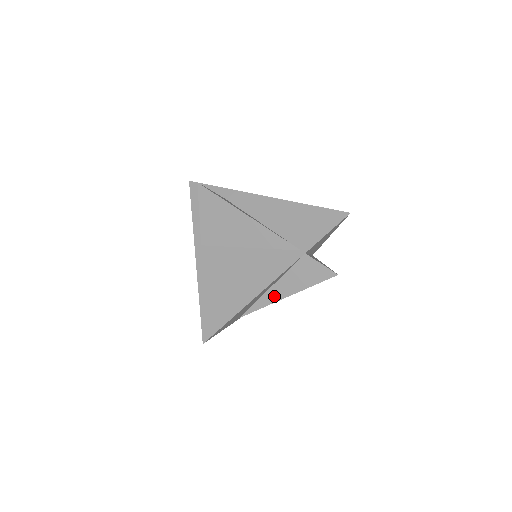
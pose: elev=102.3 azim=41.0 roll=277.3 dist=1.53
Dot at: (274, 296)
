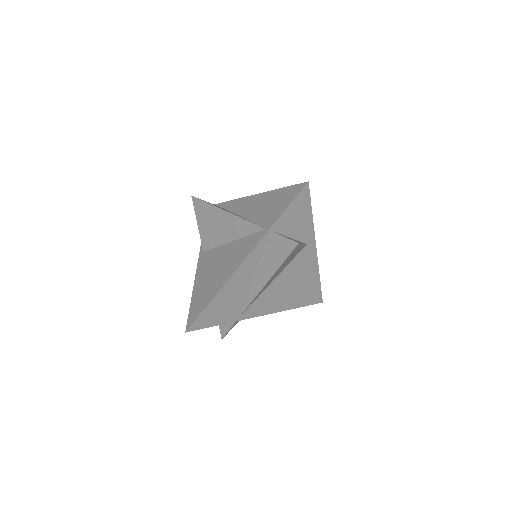
Dot at: (258, 284)
